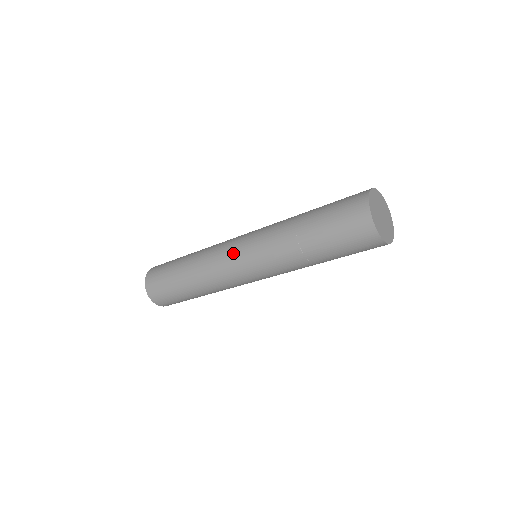
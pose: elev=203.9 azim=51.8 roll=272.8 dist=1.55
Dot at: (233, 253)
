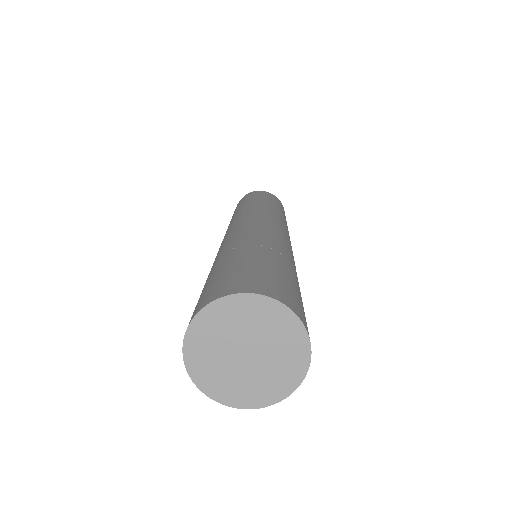
Dot at: (233, 225)
